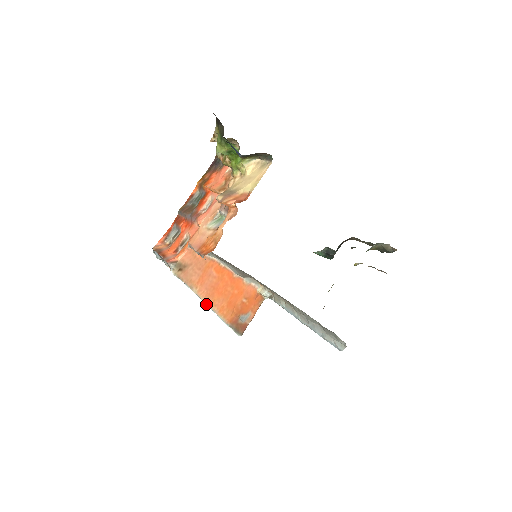
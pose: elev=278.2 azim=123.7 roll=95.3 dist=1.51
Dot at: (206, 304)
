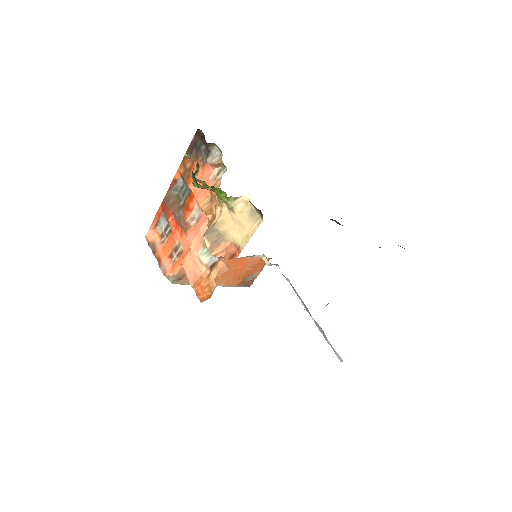
Dot at: occluded
